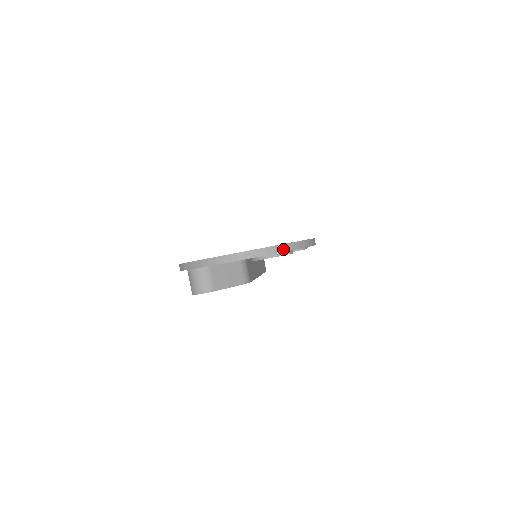
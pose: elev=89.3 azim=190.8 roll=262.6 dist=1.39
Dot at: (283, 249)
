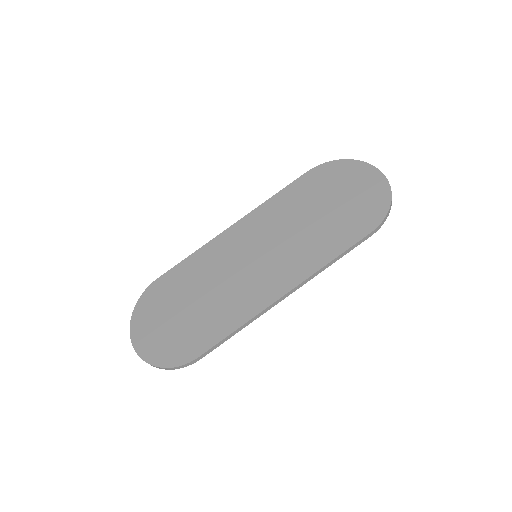
Dot at: (154, 366)
